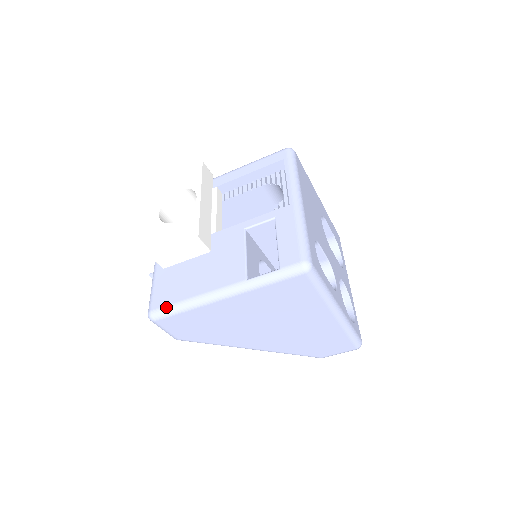
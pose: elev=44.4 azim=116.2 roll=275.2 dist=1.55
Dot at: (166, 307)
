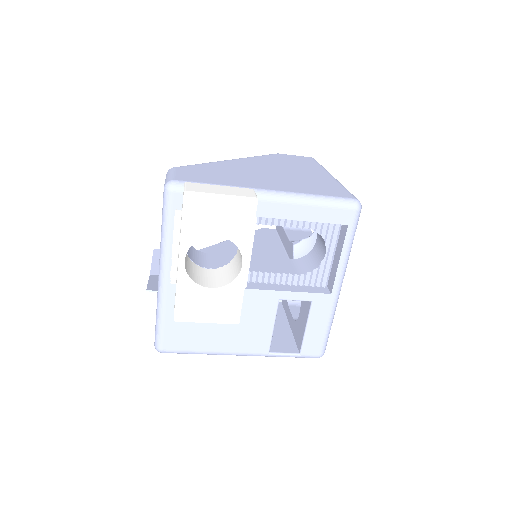
Dot at: (181, 352)
